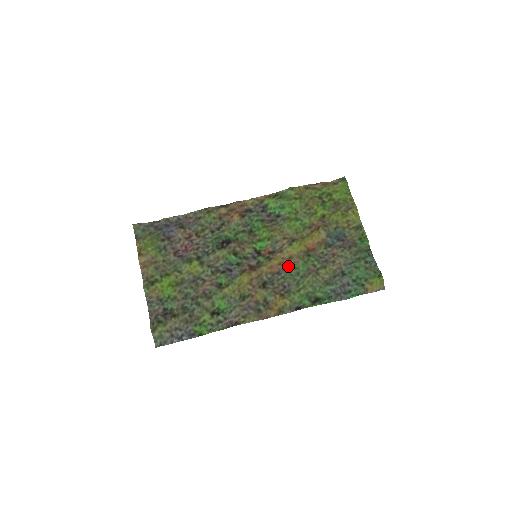
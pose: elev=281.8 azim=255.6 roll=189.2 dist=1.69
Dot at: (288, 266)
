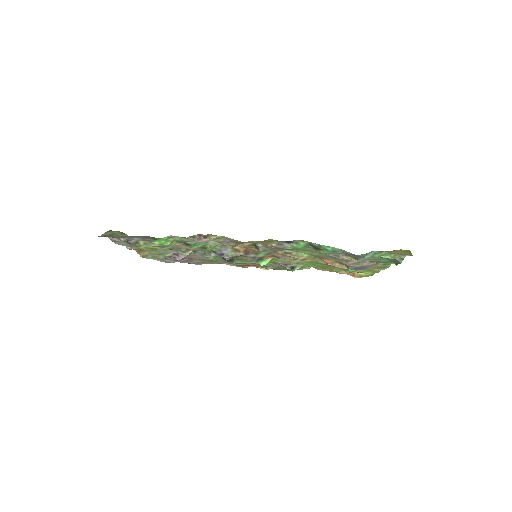
Dot at: (290, 254)
